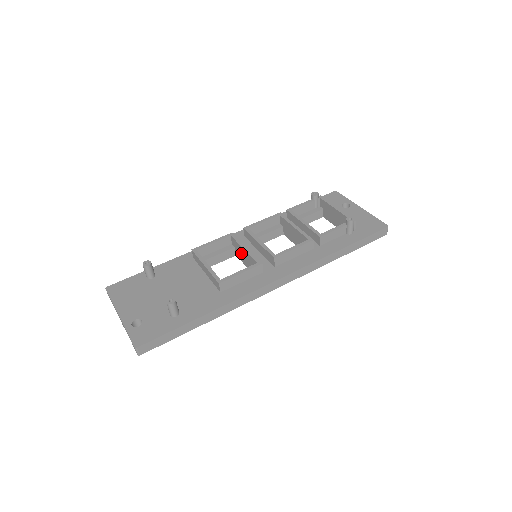
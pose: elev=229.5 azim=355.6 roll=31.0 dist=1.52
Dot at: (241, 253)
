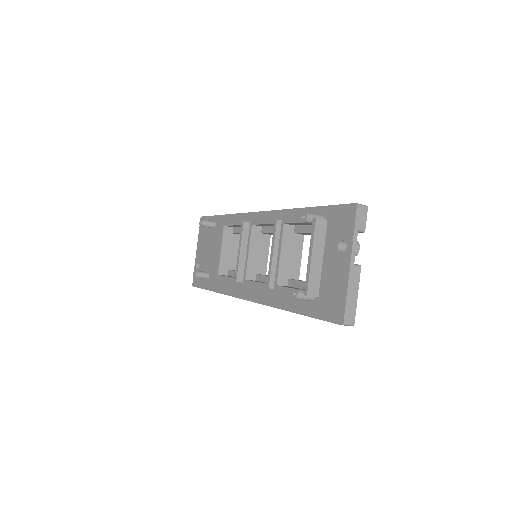
Dot at: occluded
